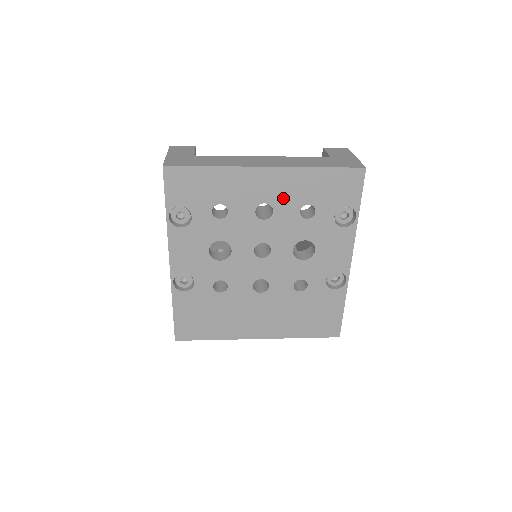
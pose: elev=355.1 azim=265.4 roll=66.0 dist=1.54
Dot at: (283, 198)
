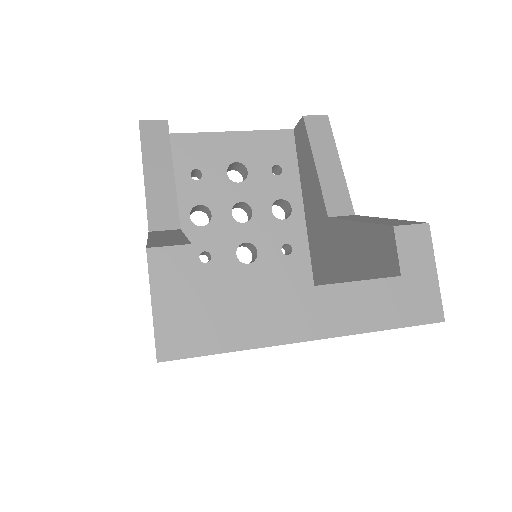
Dot at: occluded
